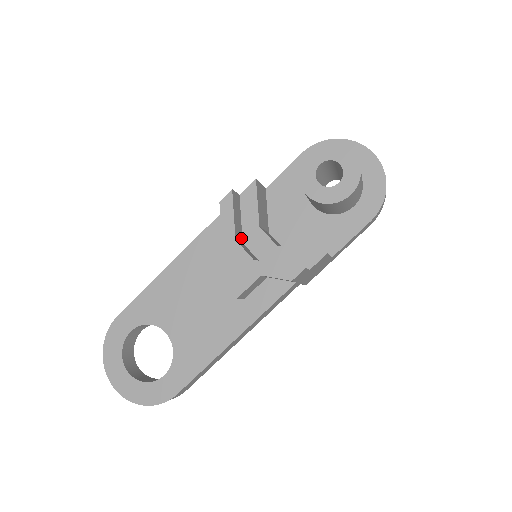
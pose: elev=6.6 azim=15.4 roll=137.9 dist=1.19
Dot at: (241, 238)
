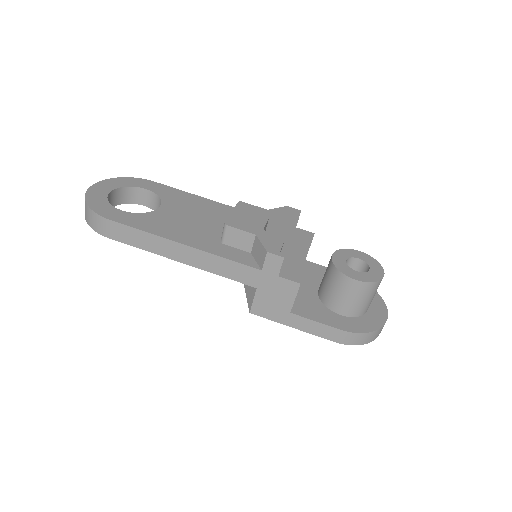
Dot at: (268, 232)
